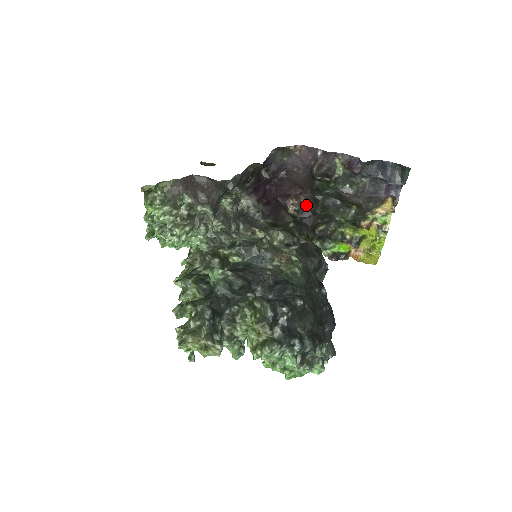
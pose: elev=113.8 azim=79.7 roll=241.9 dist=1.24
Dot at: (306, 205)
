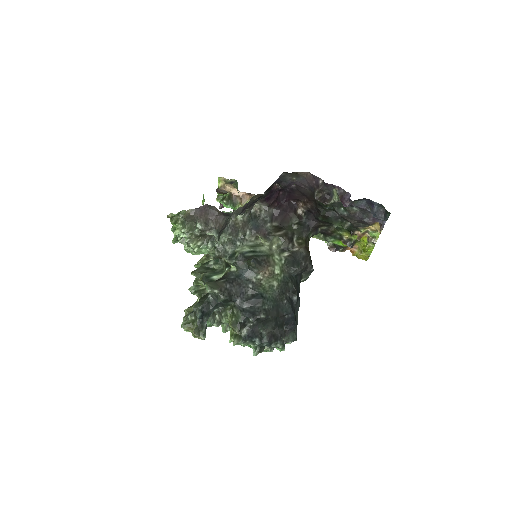
Dot at: (311, 211)
